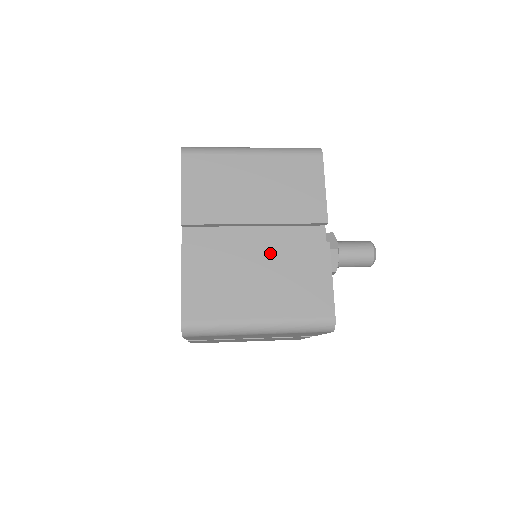
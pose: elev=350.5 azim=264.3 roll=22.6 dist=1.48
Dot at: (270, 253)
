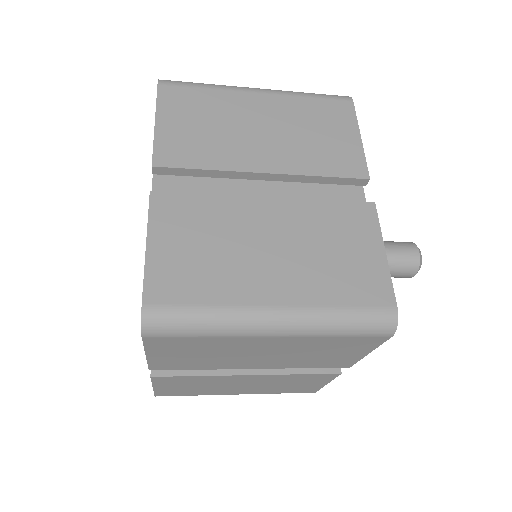
Dot at: (288, 212)
